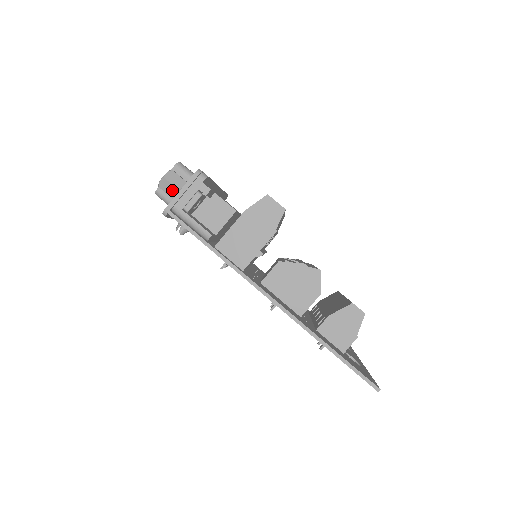
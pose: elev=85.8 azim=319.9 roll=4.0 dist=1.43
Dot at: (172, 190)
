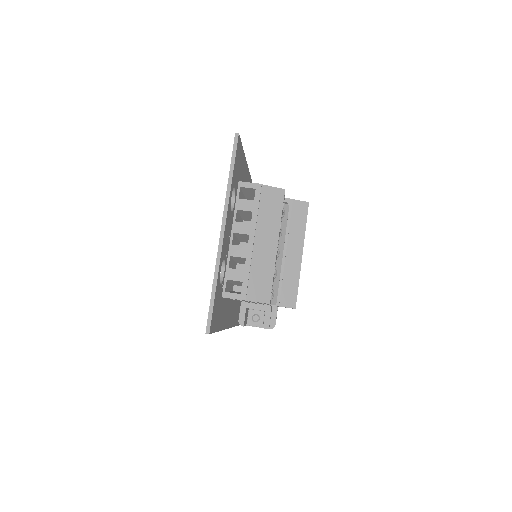
Dot at: occluded
